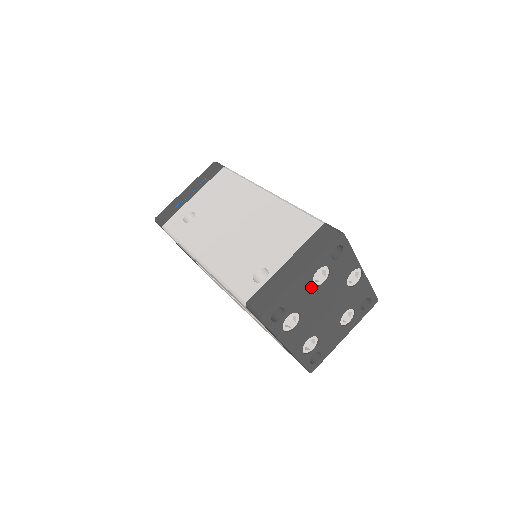
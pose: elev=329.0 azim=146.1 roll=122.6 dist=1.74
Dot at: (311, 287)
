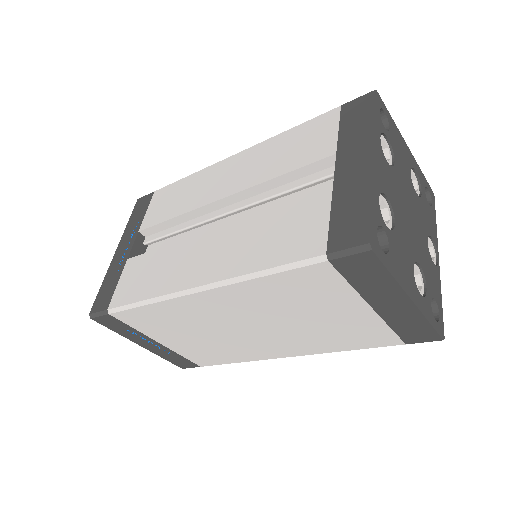
Dot at: (408, 169)
